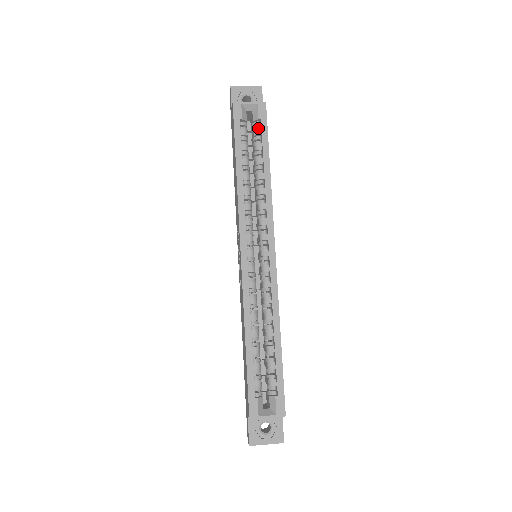
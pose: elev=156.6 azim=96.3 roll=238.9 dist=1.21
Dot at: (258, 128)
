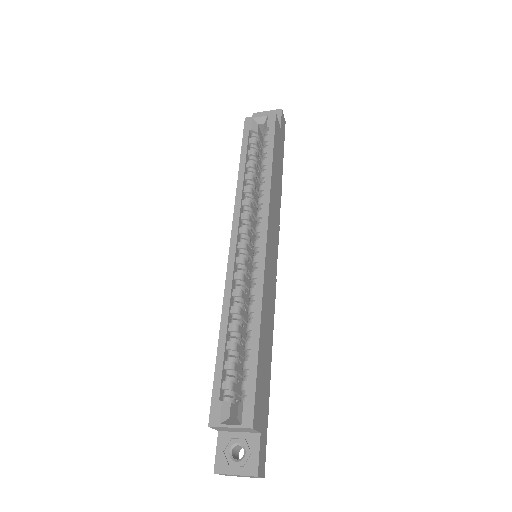
Dot at: (267, 136)
